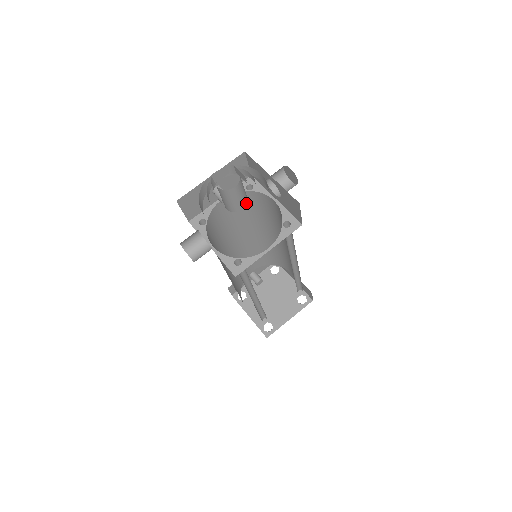
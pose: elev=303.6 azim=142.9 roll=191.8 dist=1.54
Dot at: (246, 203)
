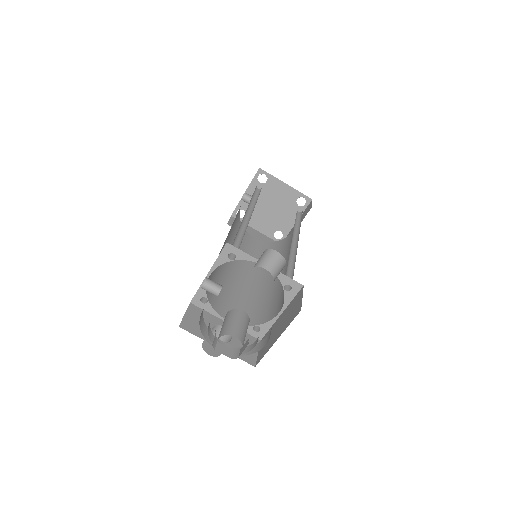
Dot at: (249, 321)
